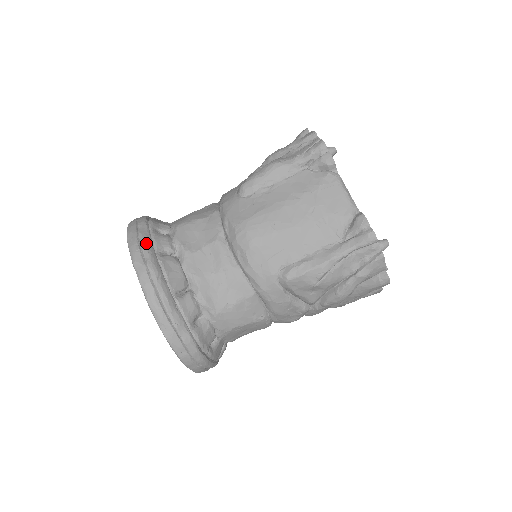
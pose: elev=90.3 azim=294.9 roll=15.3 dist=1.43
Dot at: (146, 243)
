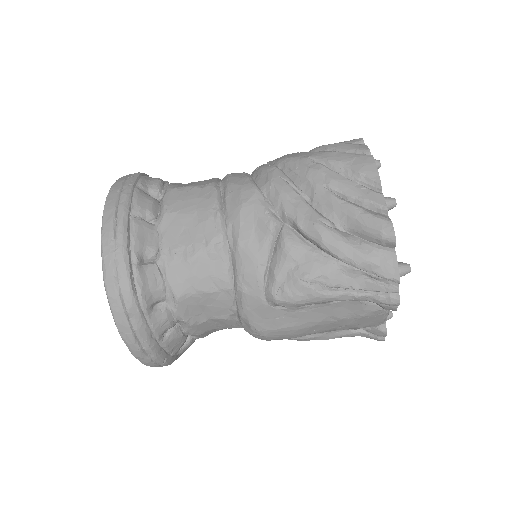
Dot at: (147, 341)
